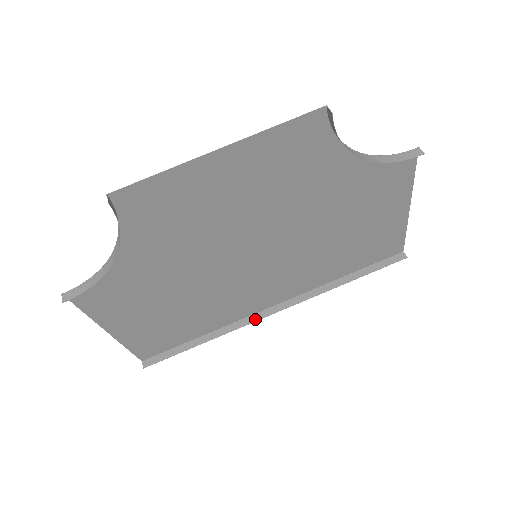
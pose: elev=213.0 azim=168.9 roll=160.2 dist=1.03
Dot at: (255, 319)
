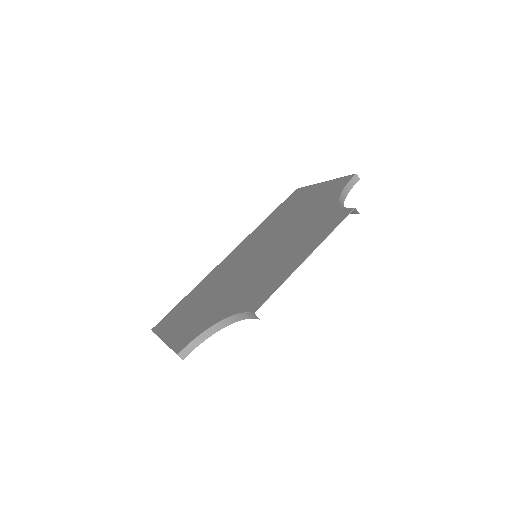
Dot at: occluded
